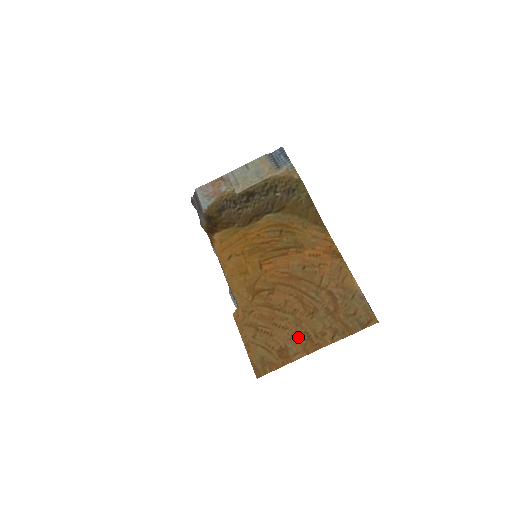
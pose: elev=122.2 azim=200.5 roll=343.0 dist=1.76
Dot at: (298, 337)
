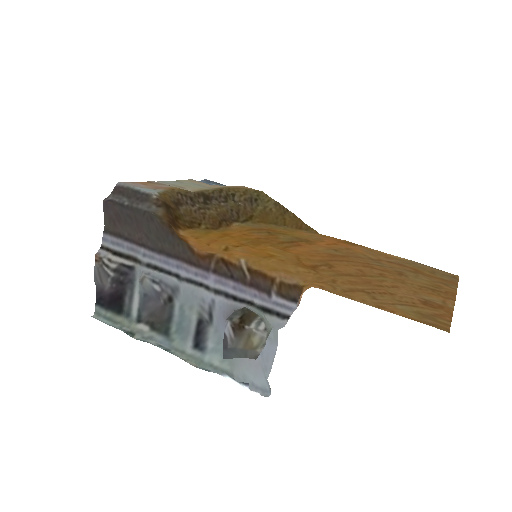
Dot at: (421, 290)
